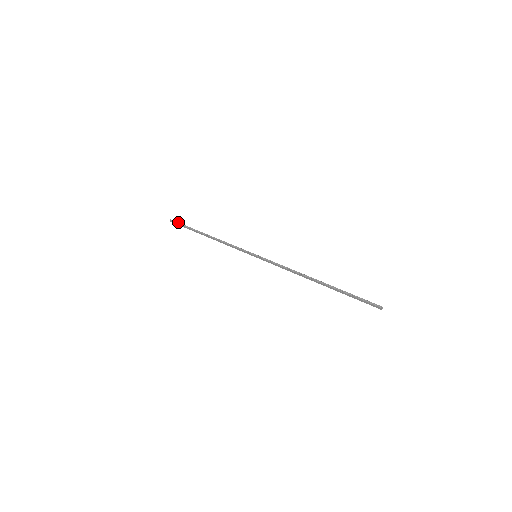
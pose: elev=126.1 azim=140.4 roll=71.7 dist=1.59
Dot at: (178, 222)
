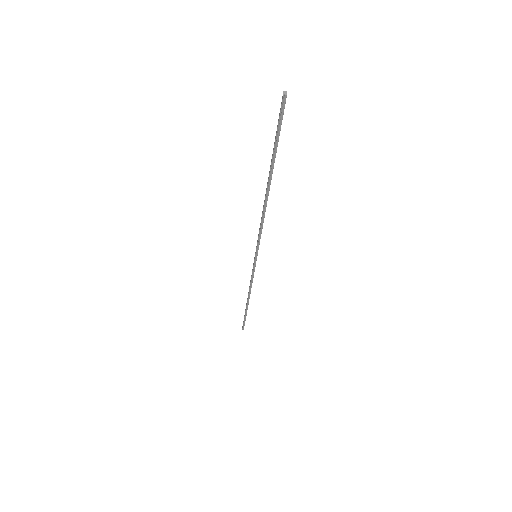
Dot at: occluded
